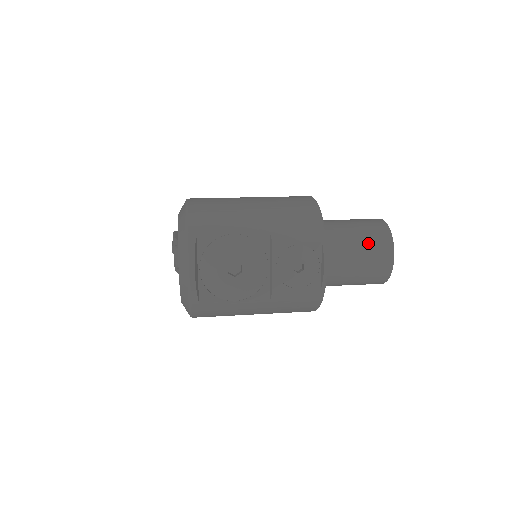
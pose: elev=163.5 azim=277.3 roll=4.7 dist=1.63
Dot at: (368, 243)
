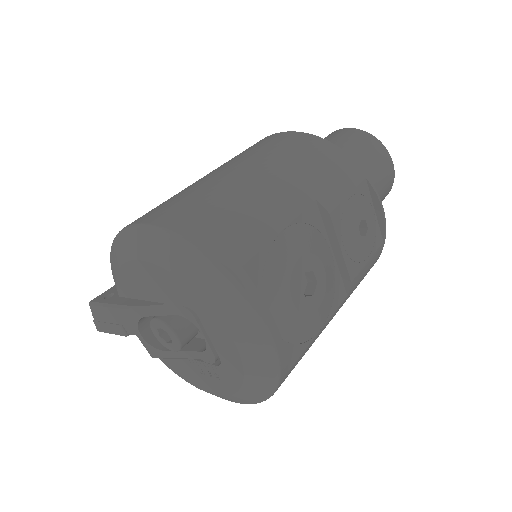
Dot at: (370, 159)
